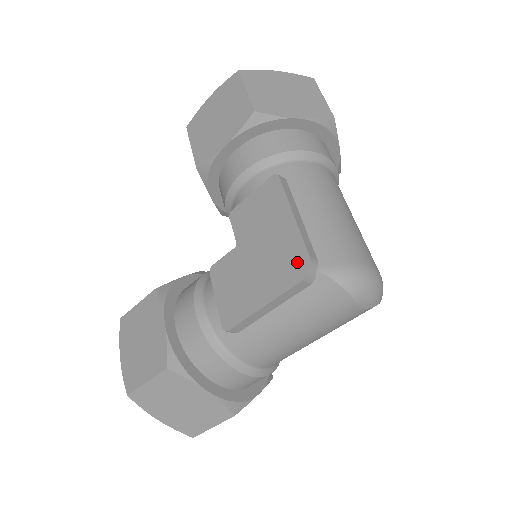
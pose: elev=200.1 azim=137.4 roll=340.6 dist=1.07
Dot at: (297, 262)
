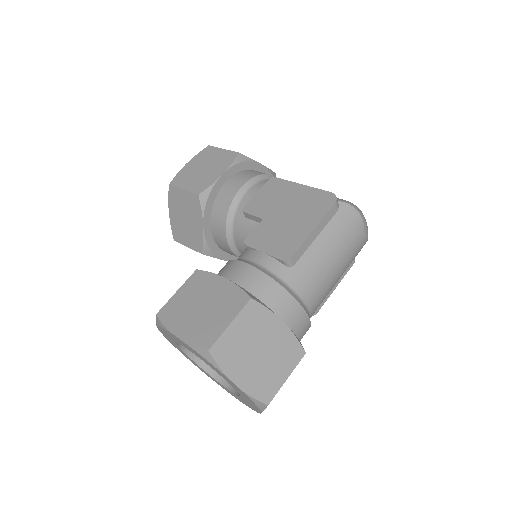
Dot at: (324, 198)
